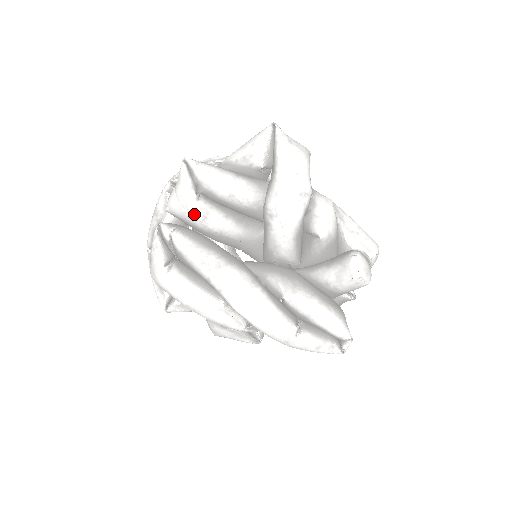
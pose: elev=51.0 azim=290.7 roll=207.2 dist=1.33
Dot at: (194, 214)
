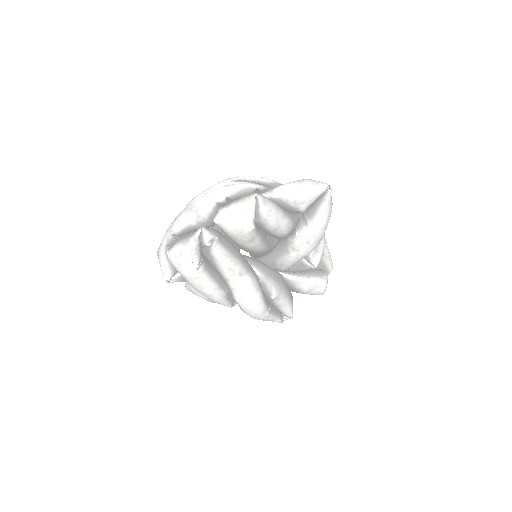
Dot at: (243, 238)
